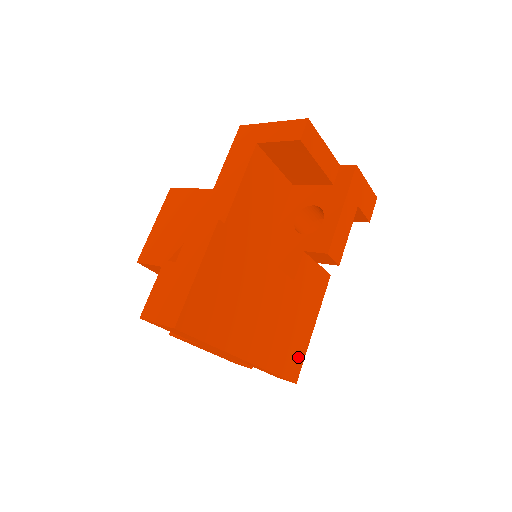
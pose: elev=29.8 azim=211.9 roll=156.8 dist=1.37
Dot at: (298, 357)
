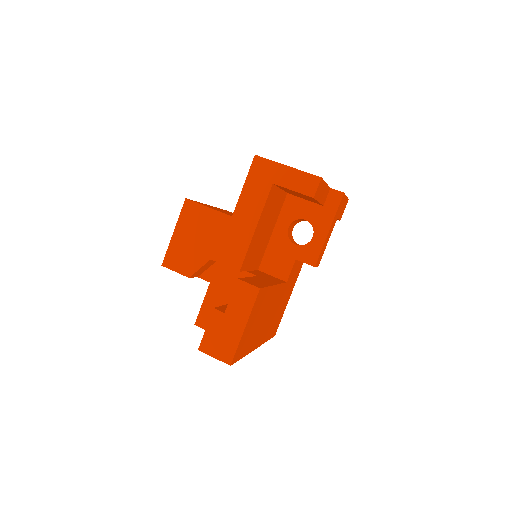
Dot at: (279, 321)
